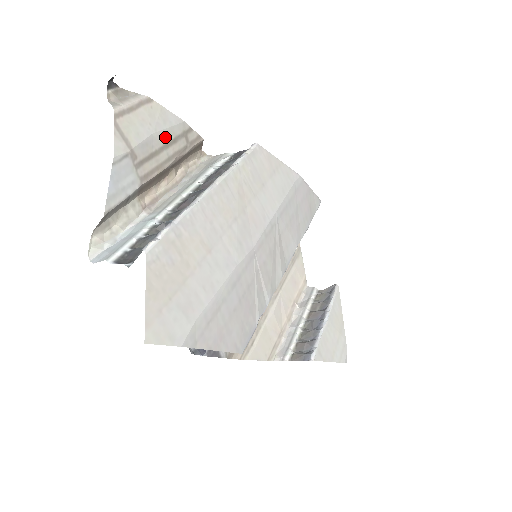
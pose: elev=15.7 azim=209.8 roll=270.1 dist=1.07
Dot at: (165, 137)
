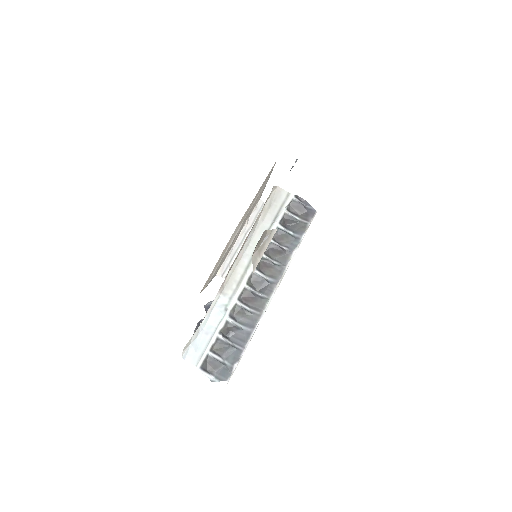
Dot at: occluded
